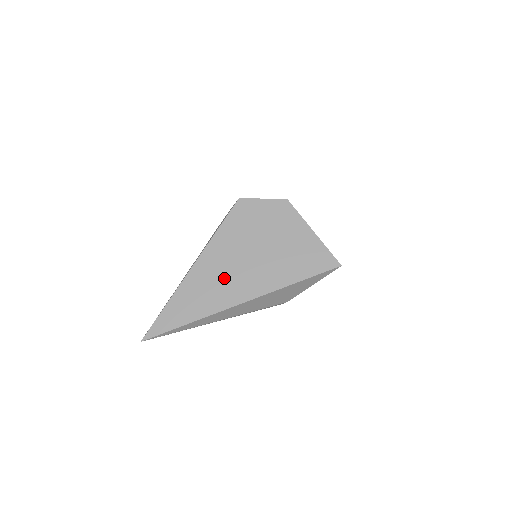
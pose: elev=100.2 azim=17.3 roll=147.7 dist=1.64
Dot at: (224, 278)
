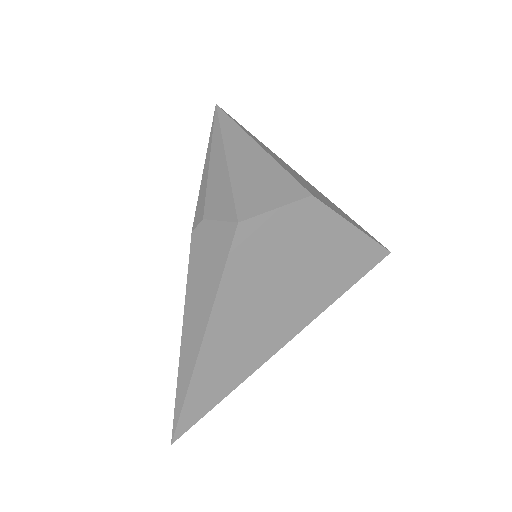
Dot at: (251, 334)
